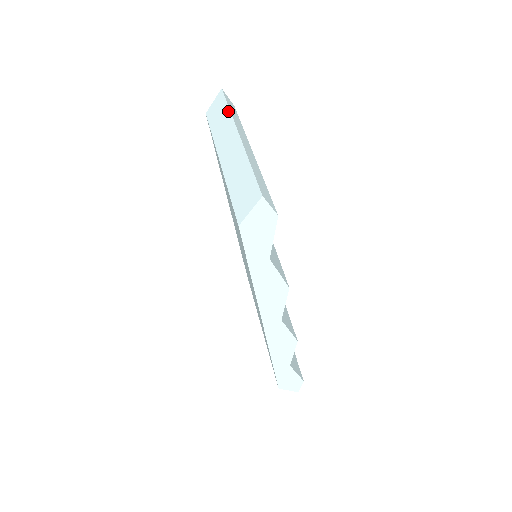
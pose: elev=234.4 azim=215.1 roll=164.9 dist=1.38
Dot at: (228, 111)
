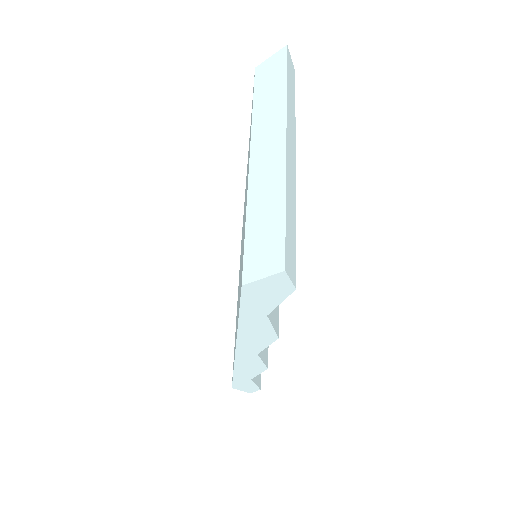
Dot at: (284, 90)
